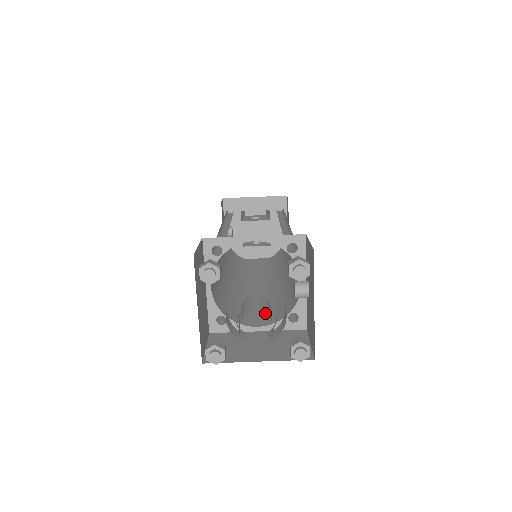
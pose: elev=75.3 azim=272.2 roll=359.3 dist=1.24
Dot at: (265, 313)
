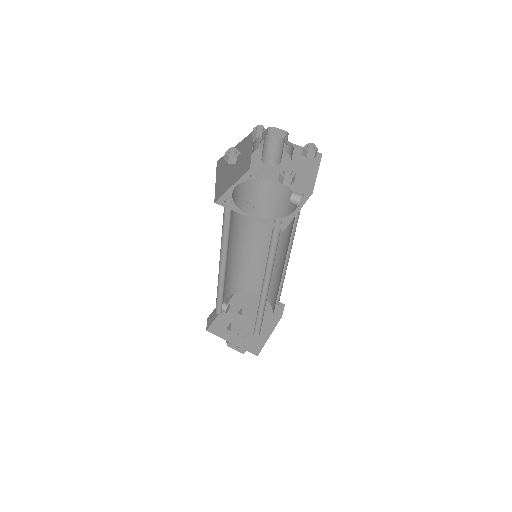
Dot at: occluded
